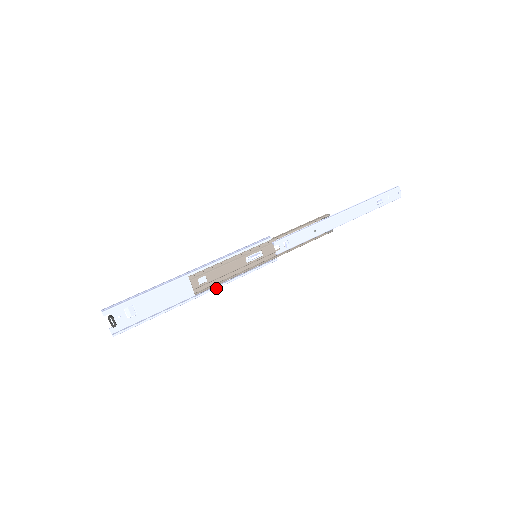
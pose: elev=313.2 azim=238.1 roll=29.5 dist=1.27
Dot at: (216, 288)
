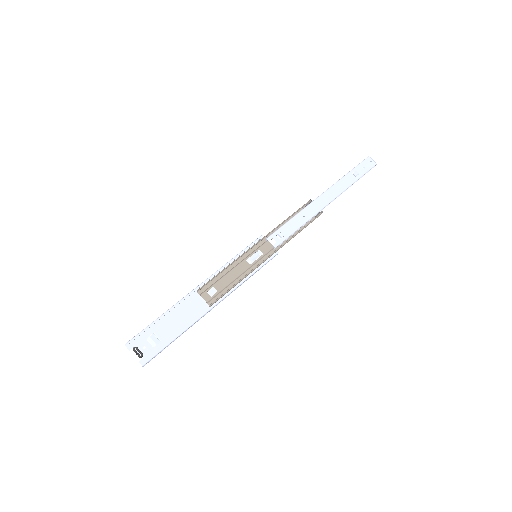
Dot at: (228, 294)
